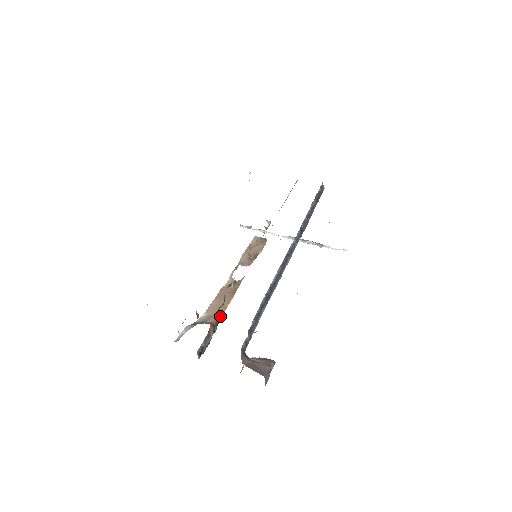
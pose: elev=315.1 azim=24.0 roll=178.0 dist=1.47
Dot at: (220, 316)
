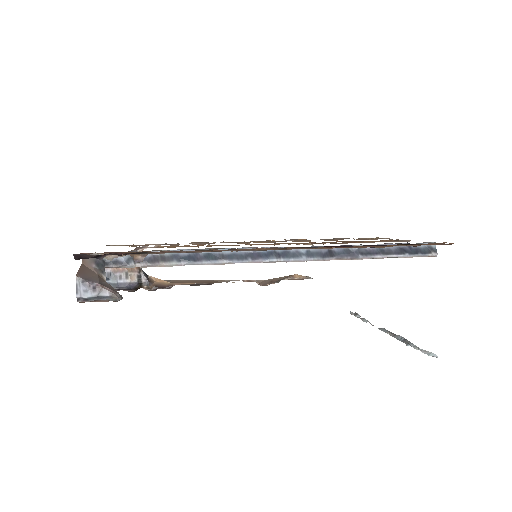
Dot at: (169, 285)
